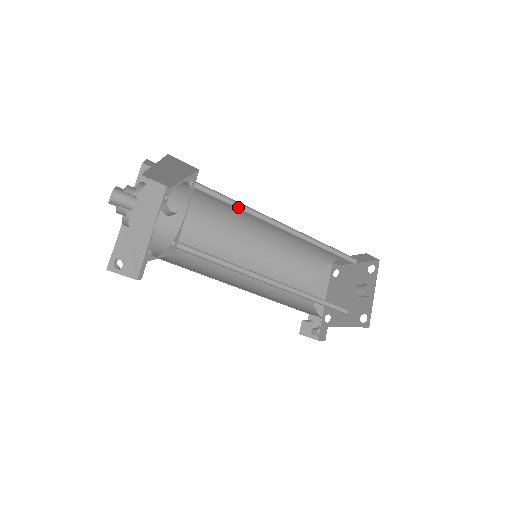
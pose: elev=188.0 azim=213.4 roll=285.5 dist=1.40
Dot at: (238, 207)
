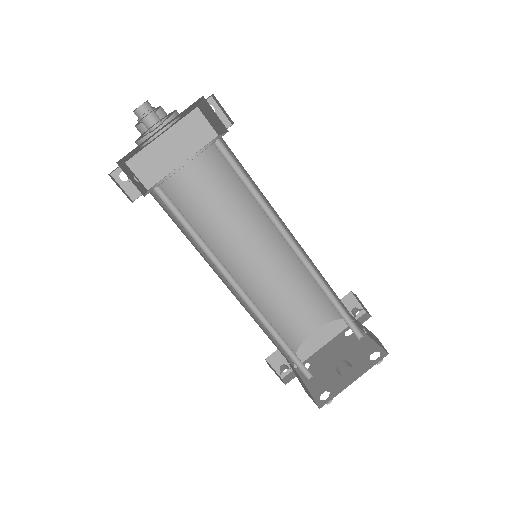
Dot at: (256, 195)
